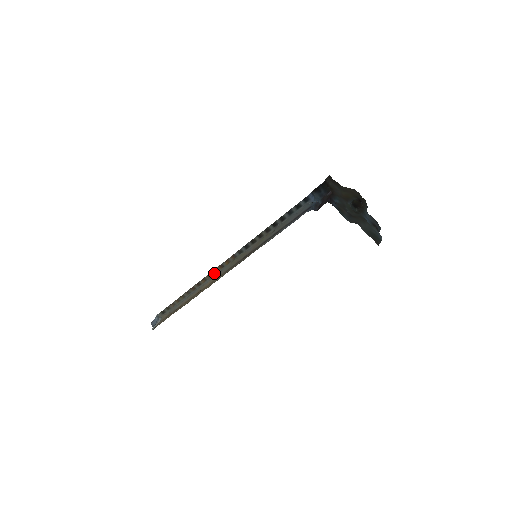
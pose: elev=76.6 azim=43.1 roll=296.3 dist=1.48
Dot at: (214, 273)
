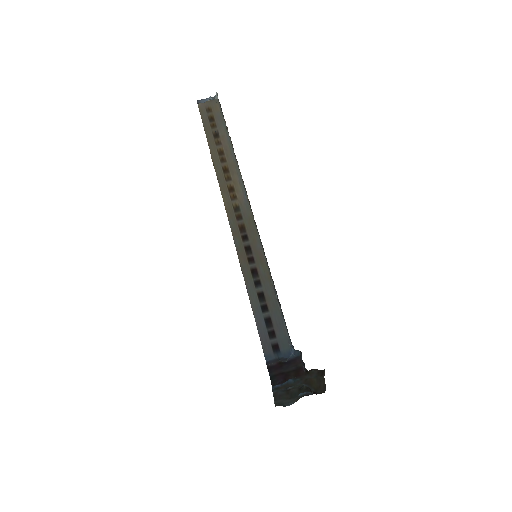
Dot at: occluded
